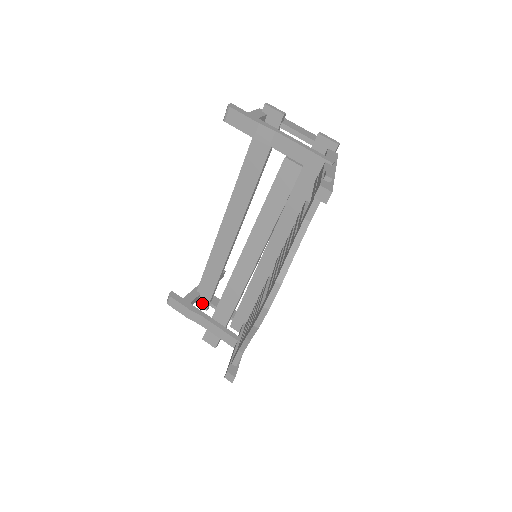
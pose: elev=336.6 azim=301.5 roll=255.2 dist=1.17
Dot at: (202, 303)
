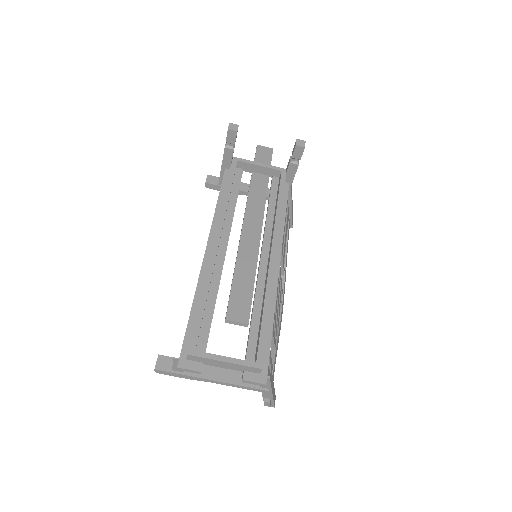
Dot at: (236, 167)
